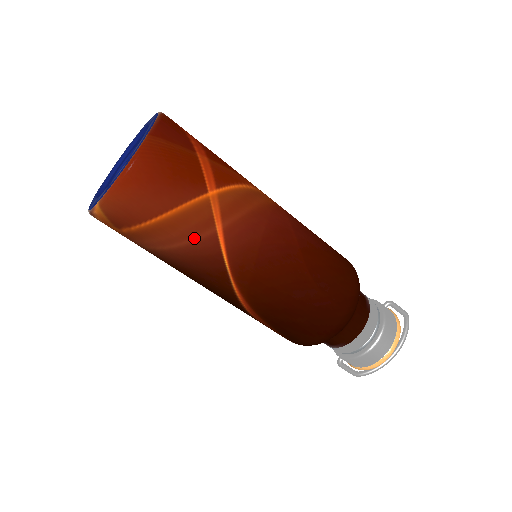
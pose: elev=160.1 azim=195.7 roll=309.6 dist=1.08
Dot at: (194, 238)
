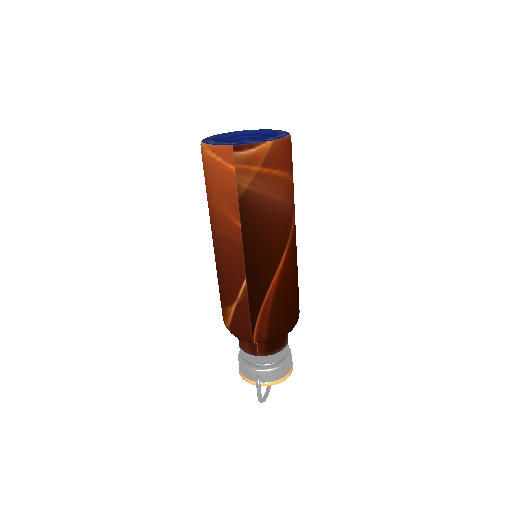
Dot at: (291, 201)
